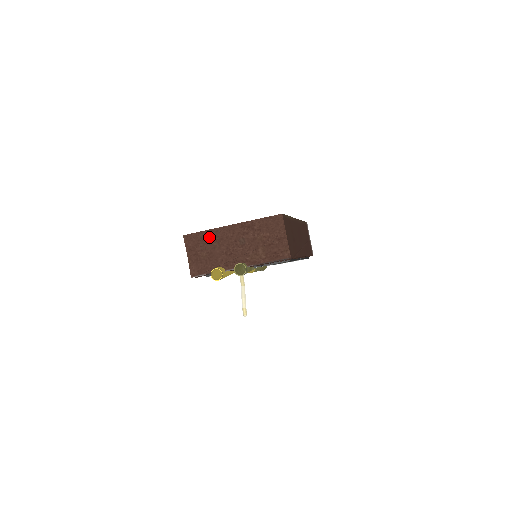
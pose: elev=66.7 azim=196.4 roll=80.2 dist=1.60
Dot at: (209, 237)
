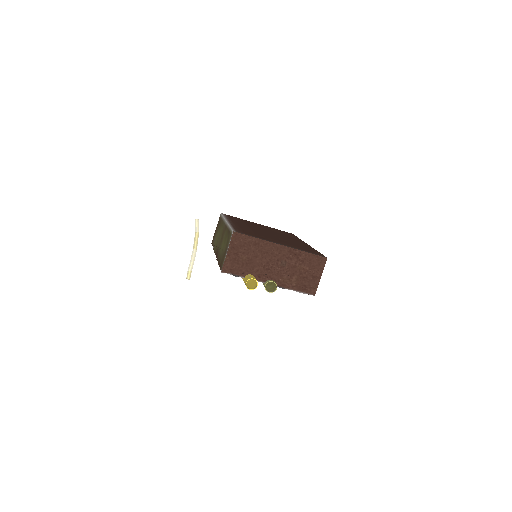
Dot at: (257, 245)
